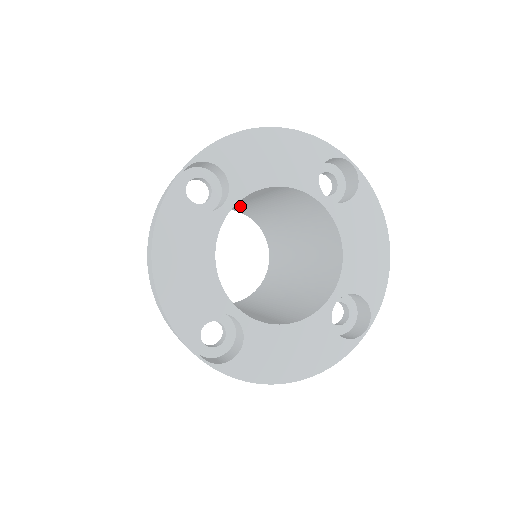
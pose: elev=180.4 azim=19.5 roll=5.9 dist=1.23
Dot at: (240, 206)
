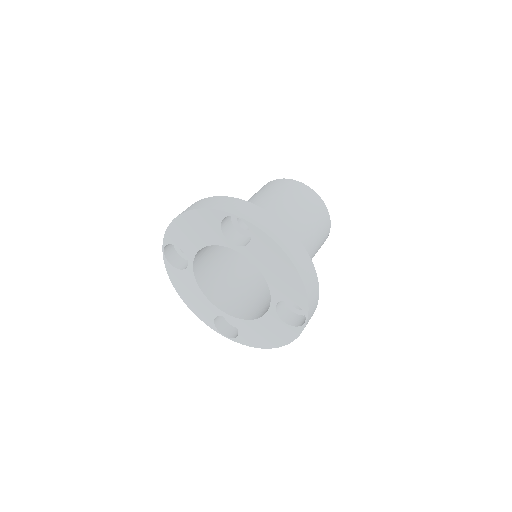
Dot at: occluded
